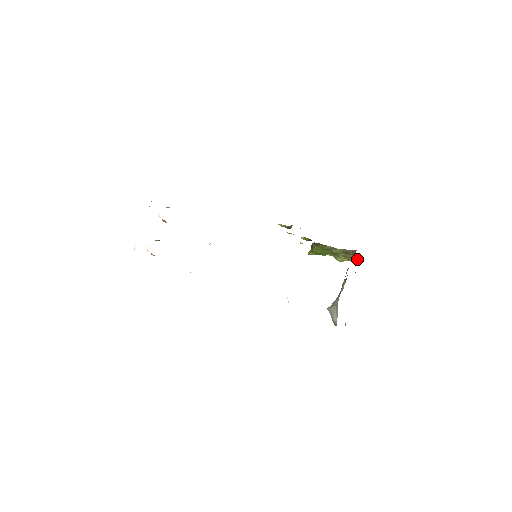
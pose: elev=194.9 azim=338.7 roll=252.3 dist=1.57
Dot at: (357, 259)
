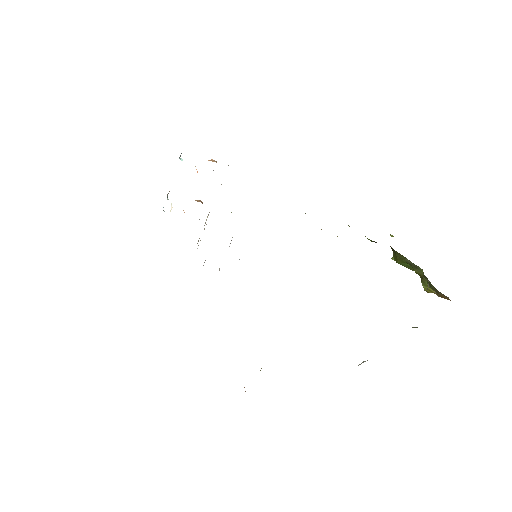
Dot at: (449, 299)
